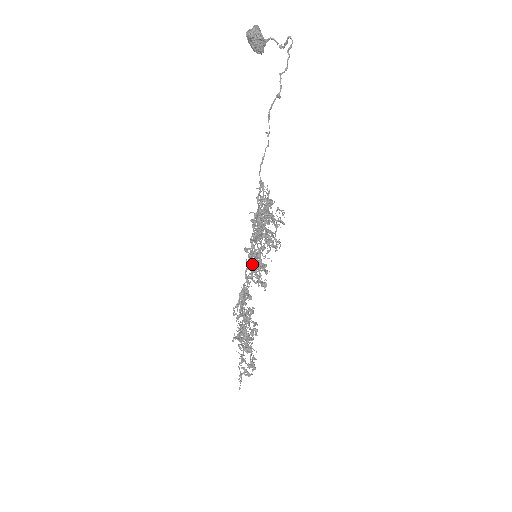
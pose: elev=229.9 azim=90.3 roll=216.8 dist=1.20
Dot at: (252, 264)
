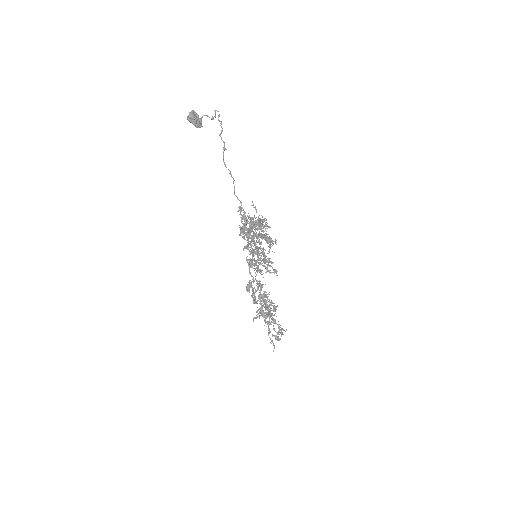
Dot at: (251, 264)
